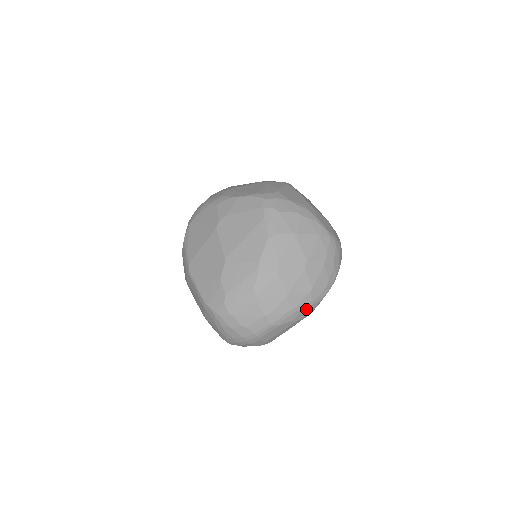
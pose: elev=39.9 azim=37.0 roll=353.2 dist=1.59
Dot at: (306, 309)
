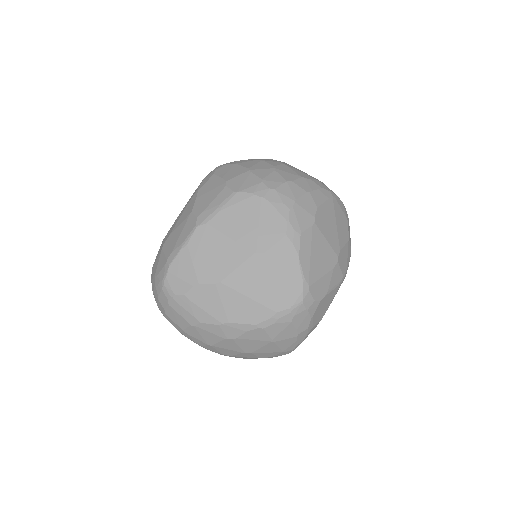
Dot at: occluded
